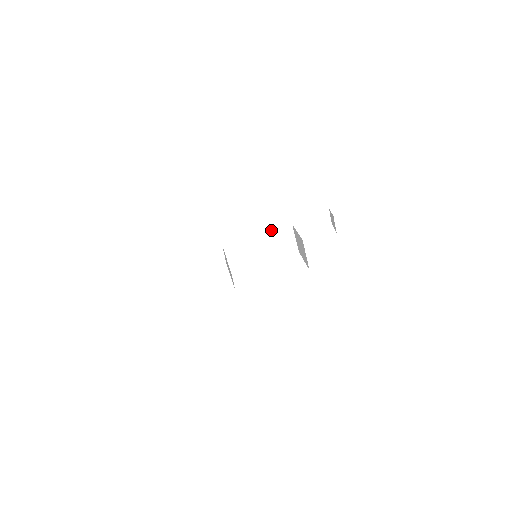
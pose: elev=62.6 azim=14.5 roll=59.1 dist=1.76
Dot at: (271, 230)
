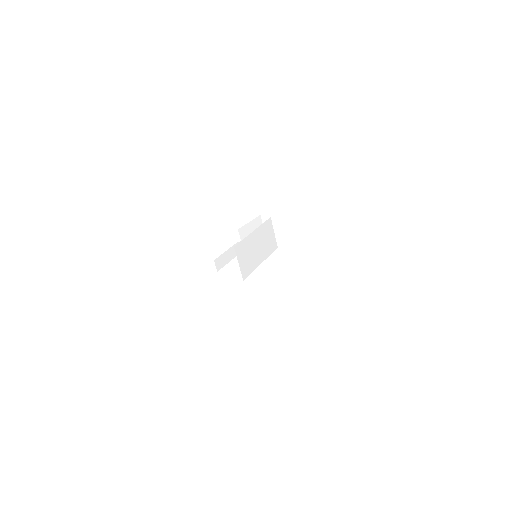
Dot at: (260, 225)
